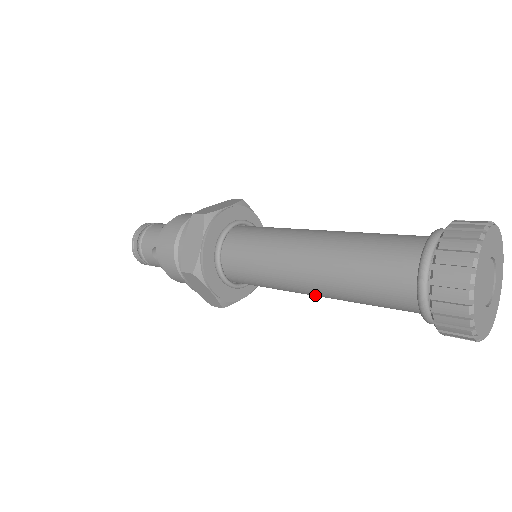
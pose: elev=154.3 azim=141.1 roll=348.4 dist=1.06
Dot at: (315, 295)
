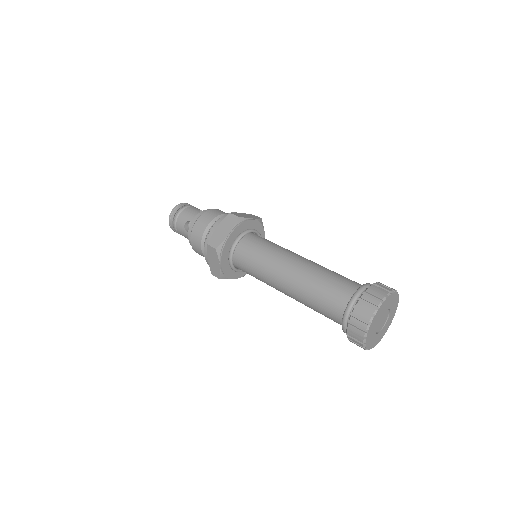
Dot at: (285, 293)
